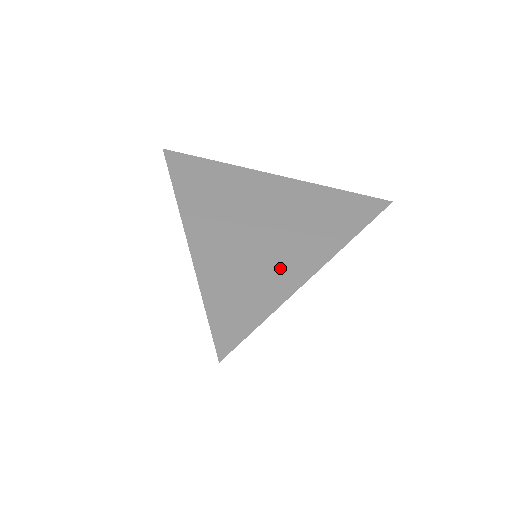
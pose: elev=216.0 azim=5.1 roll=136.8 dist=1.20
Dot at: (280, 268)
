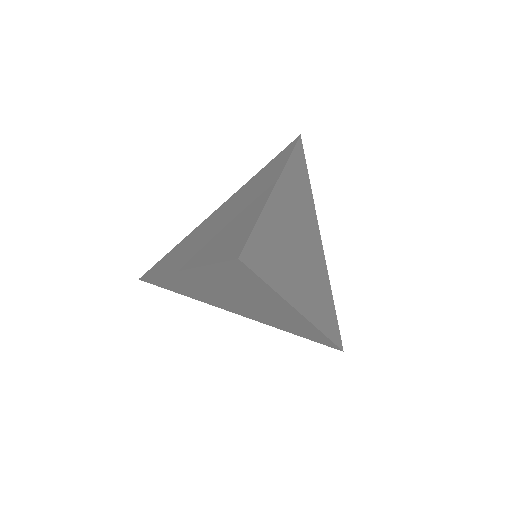
Dot at: (294, 280)
